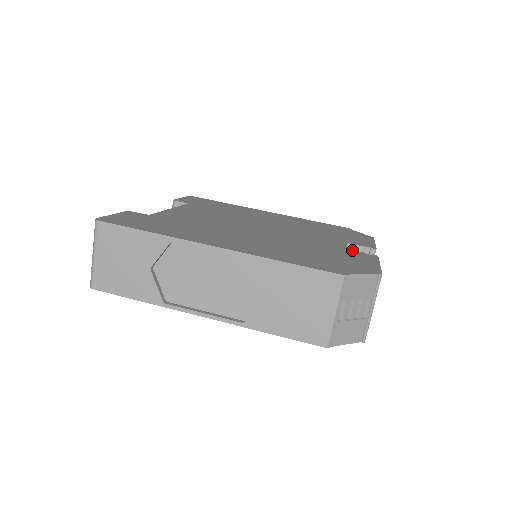
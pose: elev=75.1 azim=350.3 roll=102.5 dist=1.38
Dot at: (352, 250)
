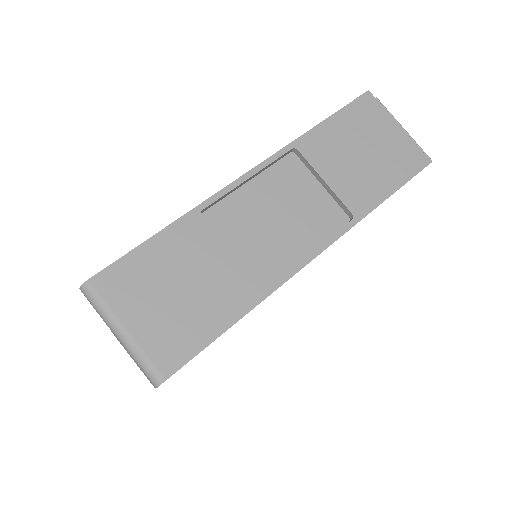
Dot at: occluded
